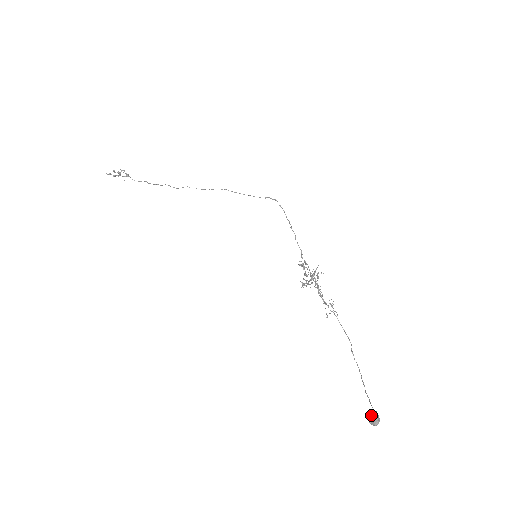
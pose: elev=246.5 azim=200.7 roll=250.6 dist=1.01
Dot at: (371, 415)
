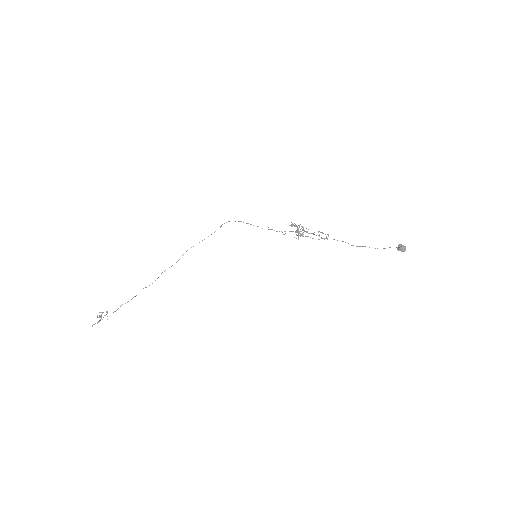
Dot at: (400, 248)
